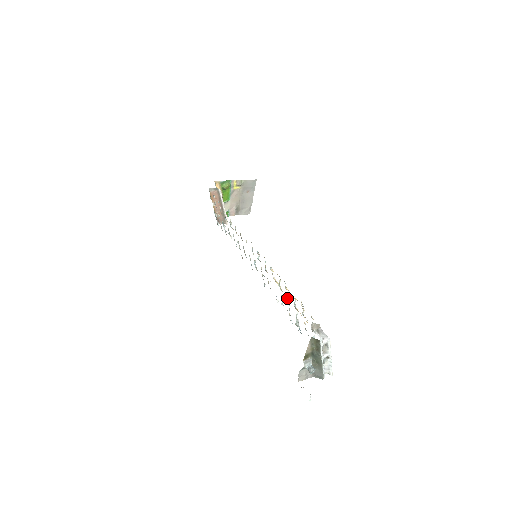
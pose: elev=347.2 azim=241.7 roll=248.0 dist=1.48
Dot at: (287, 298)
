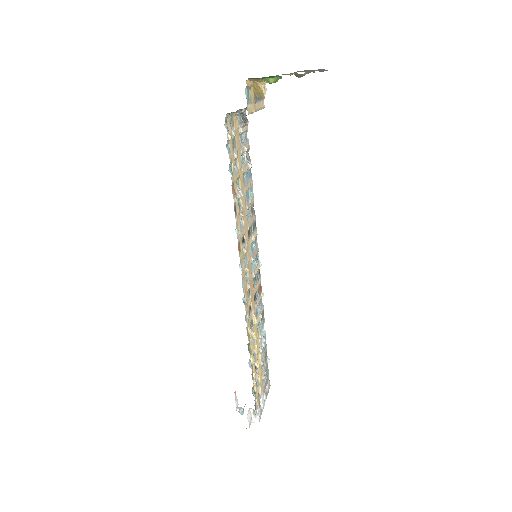
Dot at: occluded
